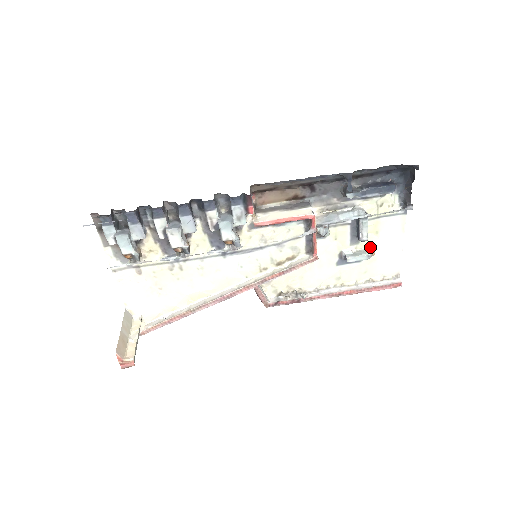
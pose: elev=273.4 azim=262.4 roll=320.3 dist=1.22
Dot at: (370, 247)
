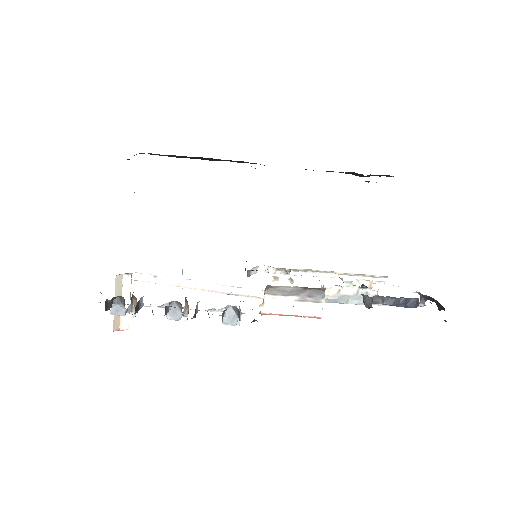
Dot at: (371, 281)
